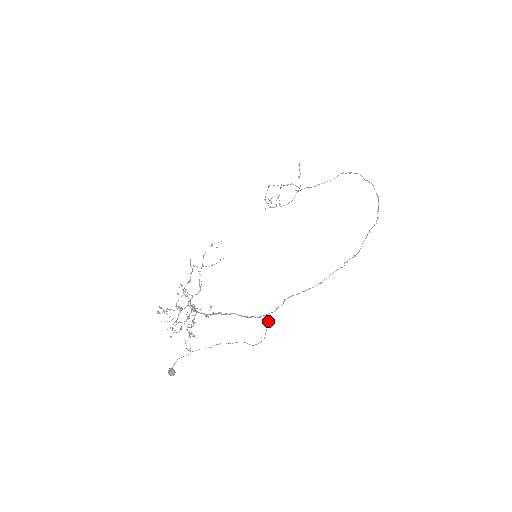
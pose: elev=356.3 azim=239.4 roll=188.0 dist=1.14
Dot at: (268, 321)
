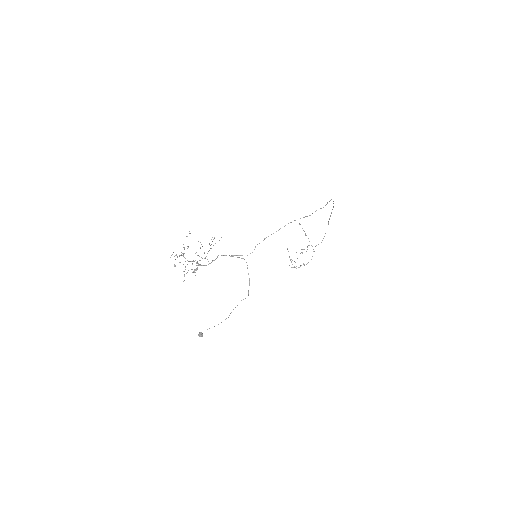
Dot at: (246, 262)
